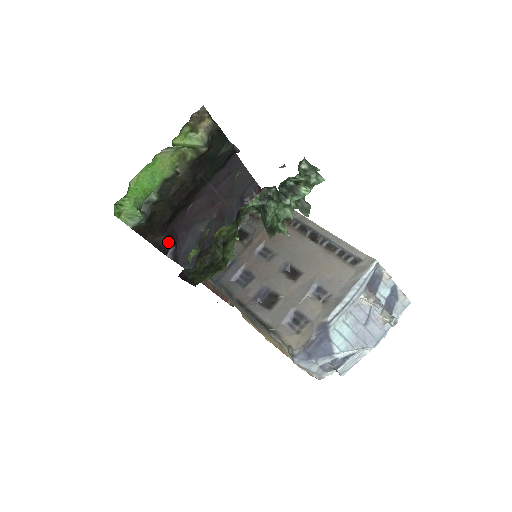
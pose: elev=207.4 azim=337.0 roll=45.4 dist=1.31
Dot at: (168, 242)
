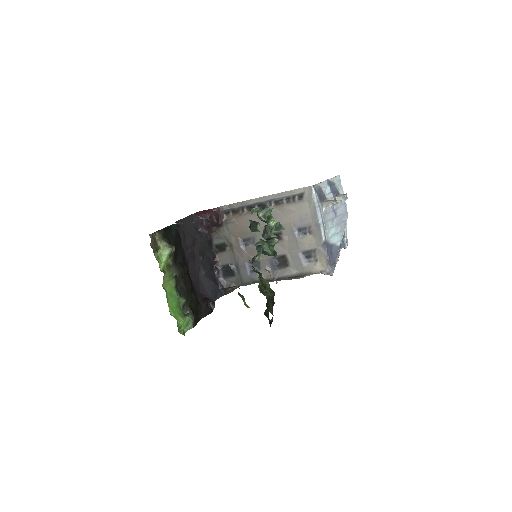
Dot at: (207, 305)
